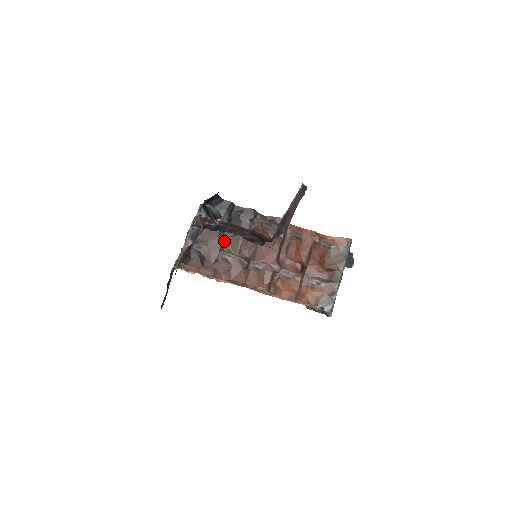
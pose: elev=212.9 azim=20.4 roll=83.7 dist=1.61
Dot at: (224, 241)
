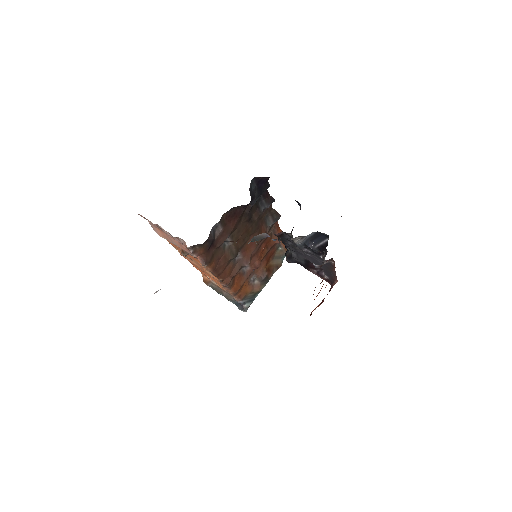
Dot at: (237, 226)
